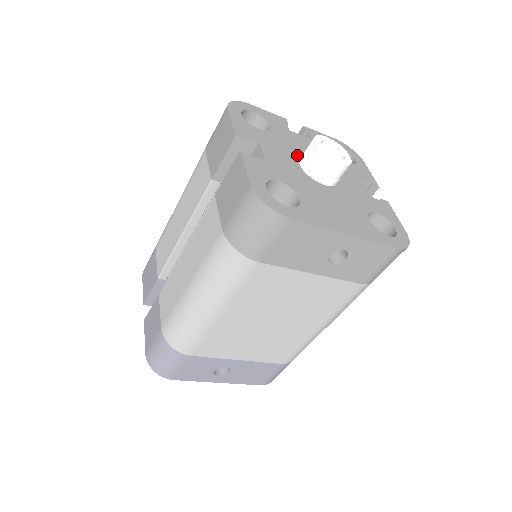
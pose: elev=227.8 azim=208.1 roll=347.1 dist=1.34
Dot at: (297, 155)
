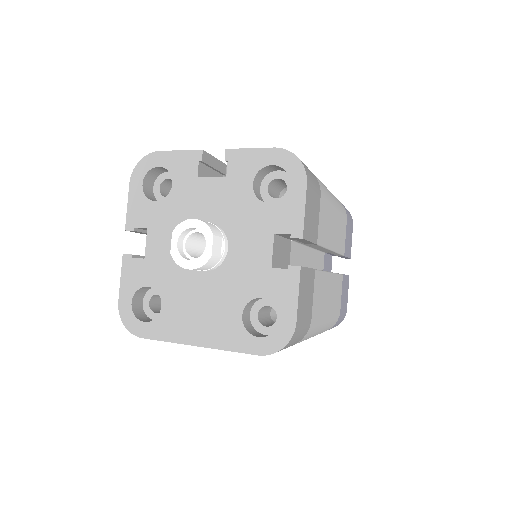
Dot at: occluded
